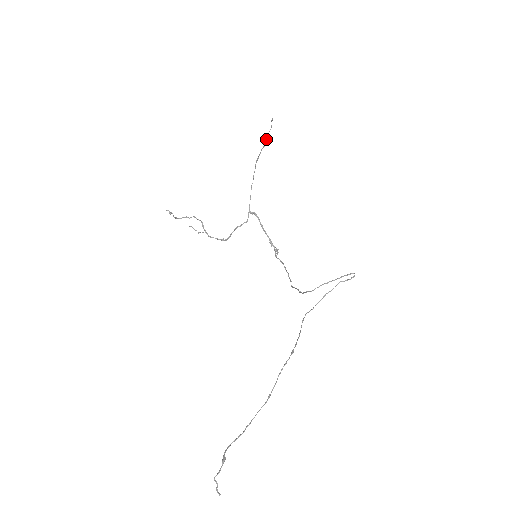
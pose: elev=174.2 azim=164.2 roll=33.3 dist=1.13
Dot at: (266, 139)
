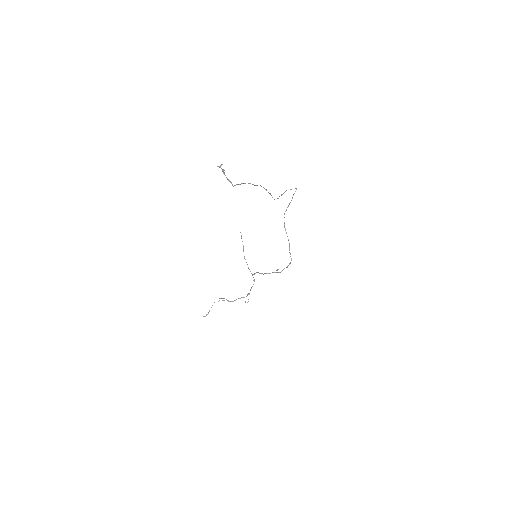
Dot at: occluded
